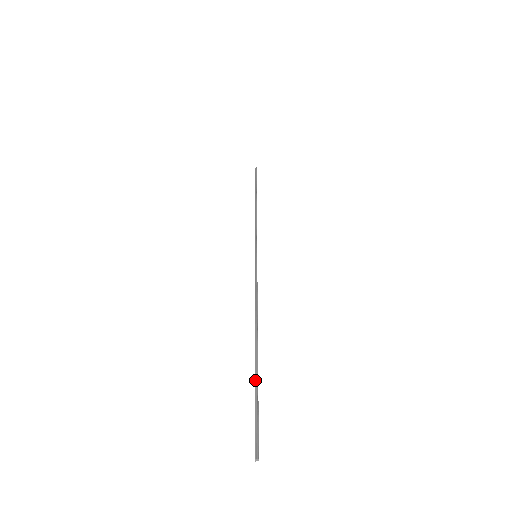
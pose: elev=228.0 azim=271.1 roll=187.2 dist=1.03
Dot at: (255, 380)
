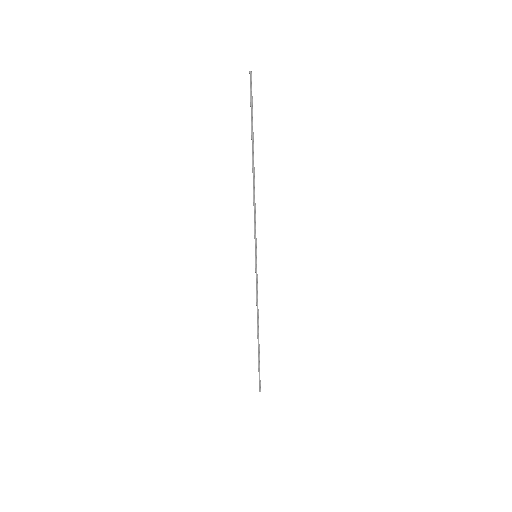
Dot at: (251, 128)
